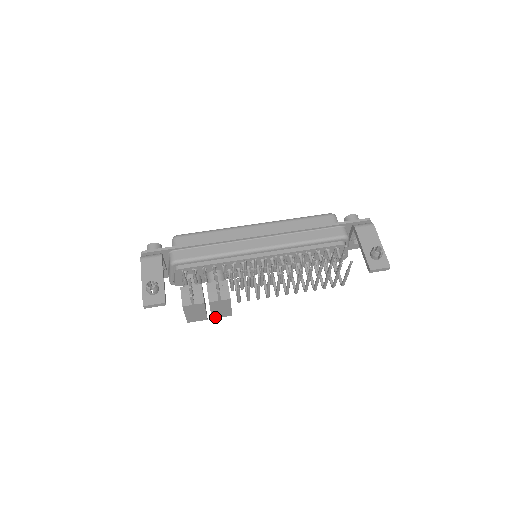
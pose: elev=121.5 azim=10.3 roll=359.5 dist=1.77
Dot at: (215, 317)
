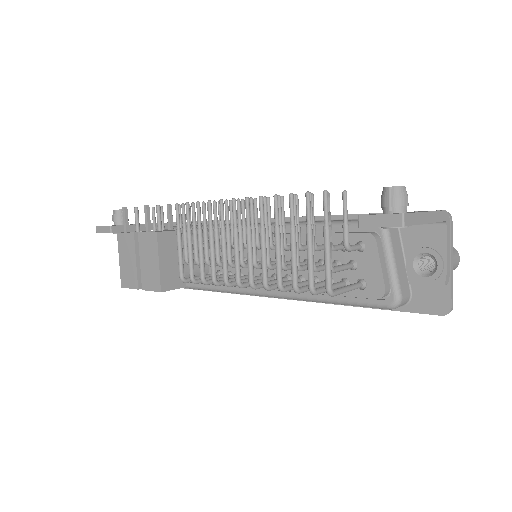
Dot at: (145, 287)
